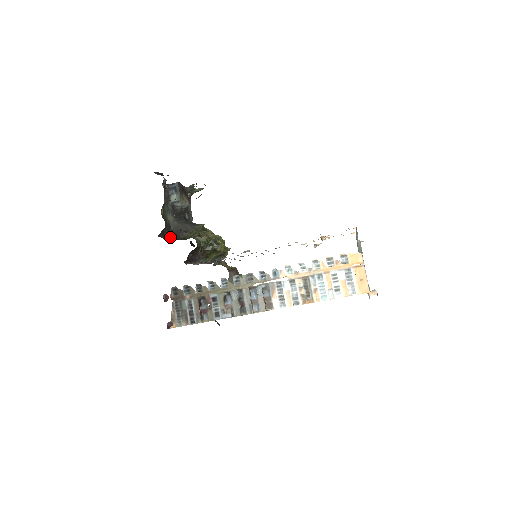
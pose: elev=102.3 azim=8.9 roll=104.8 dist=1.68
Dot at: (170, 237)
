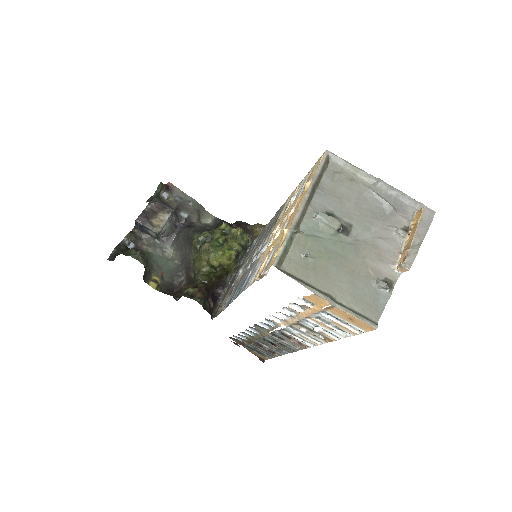
Dot at: (186, 282)
